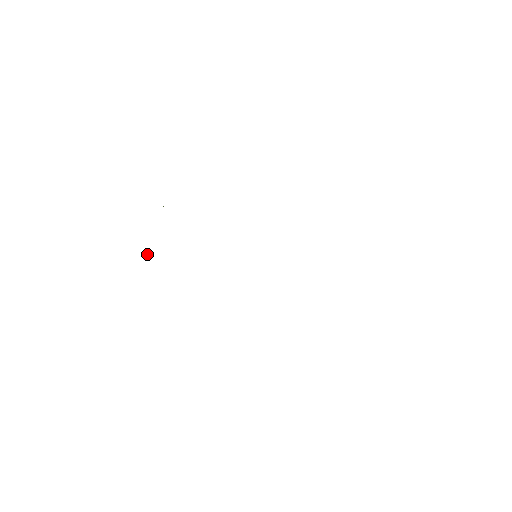
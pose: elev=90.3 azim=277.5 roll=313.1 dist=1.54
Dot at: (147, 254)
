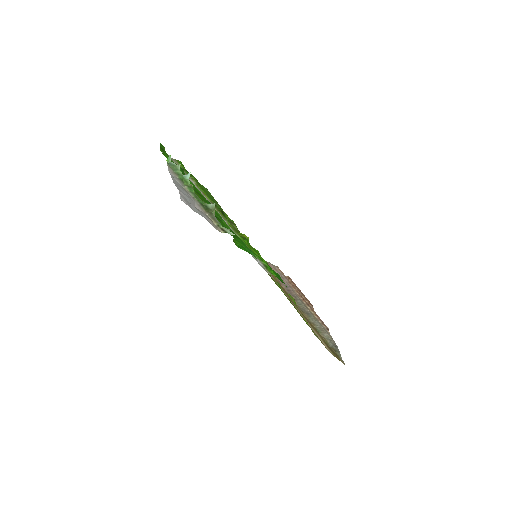
Dot at: (189, 175)
